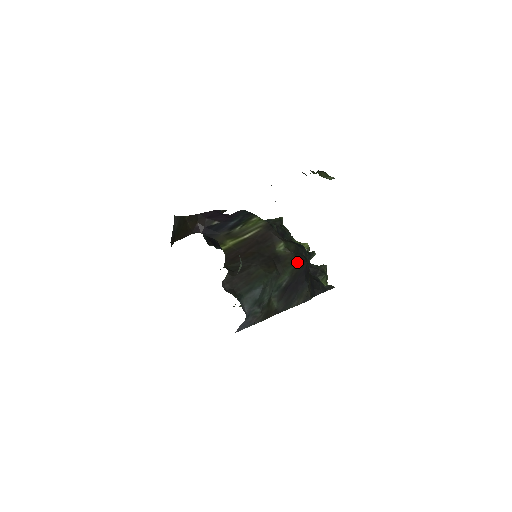
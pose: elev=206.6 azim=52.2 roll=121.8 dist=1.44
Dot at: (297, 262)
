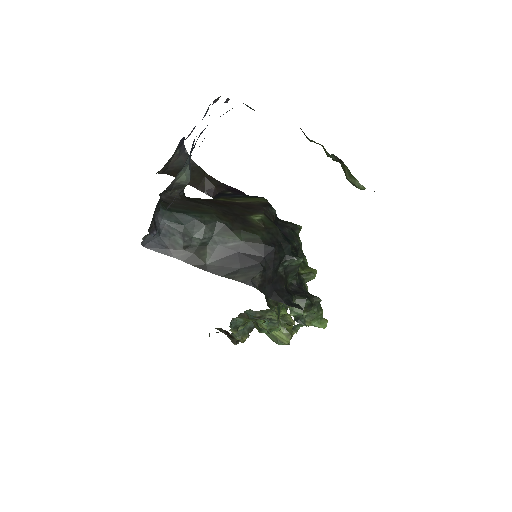
Dot at: (263, 237)
